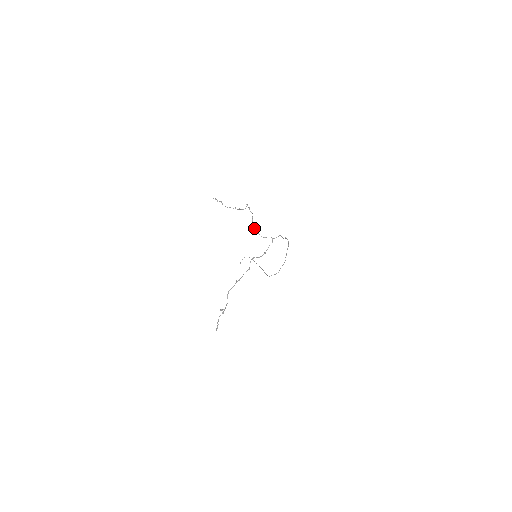
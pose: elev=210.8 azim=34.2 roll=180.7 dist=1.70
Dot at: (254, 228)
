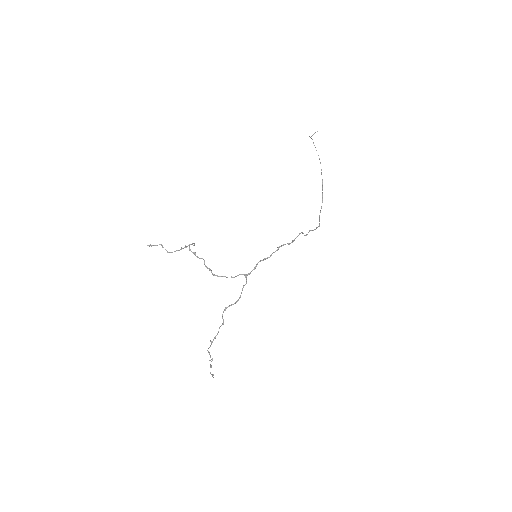
Dot at: (212, 274)
